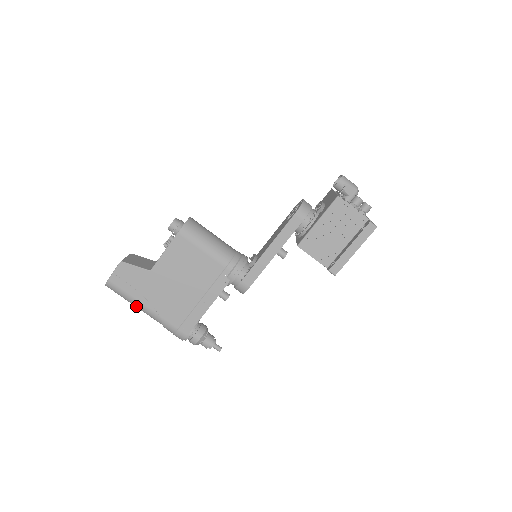
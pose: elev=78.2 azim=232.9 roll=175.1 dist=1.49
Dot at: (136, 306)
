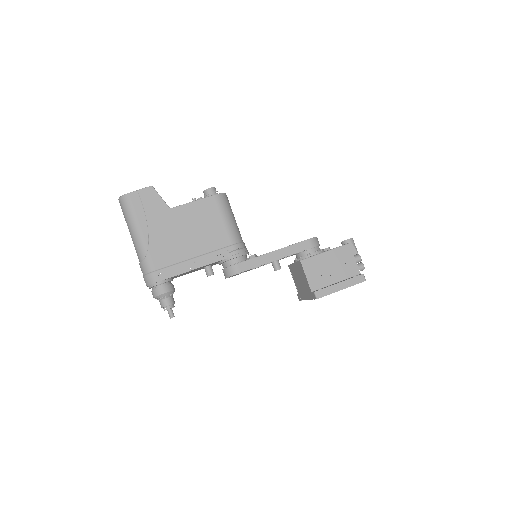
Dot at: (132, 230)
